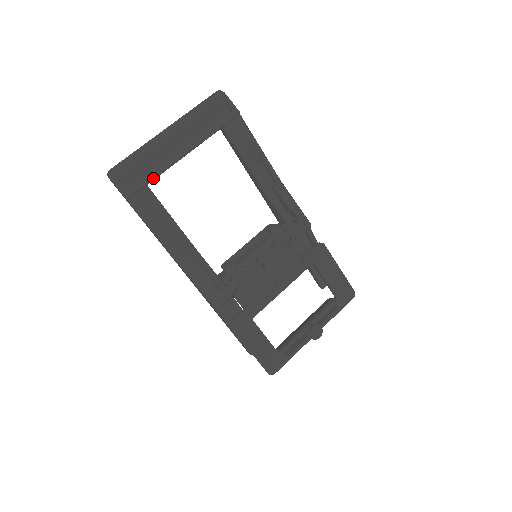
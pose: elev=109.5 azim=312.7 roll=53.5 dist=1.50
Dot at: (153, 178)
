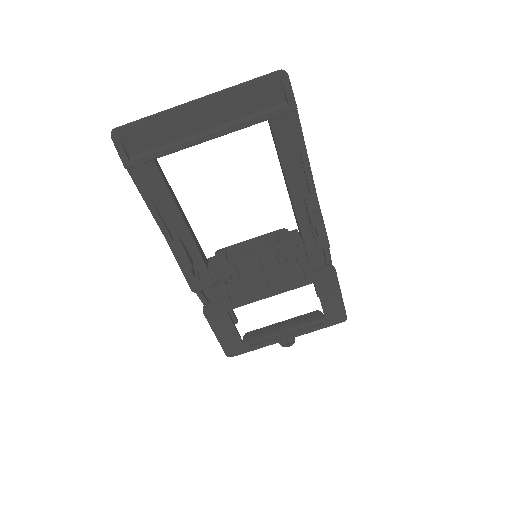
Dot at: (162, 155)
